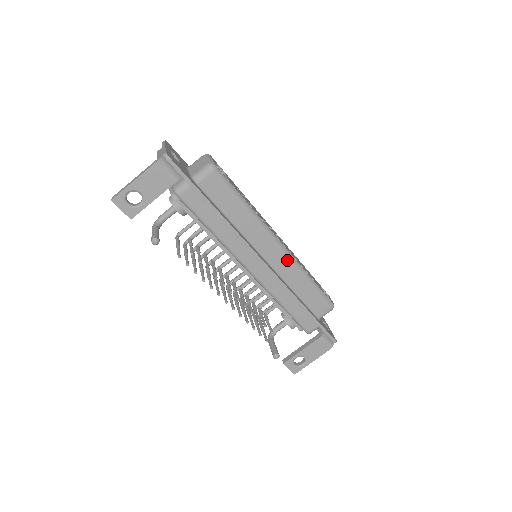
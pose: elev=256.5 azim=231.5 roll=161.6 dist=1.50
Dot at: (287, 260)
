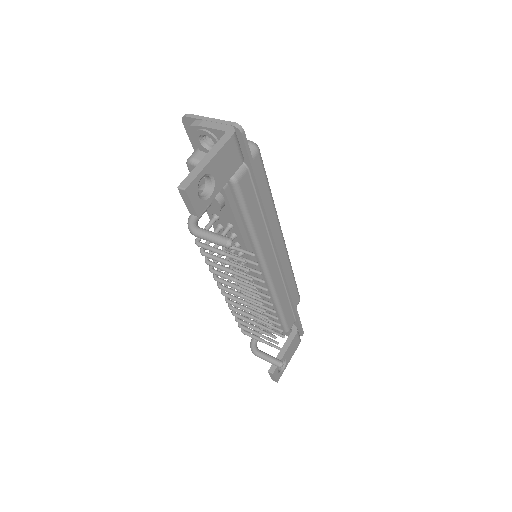
Dot at: (286, 254)
